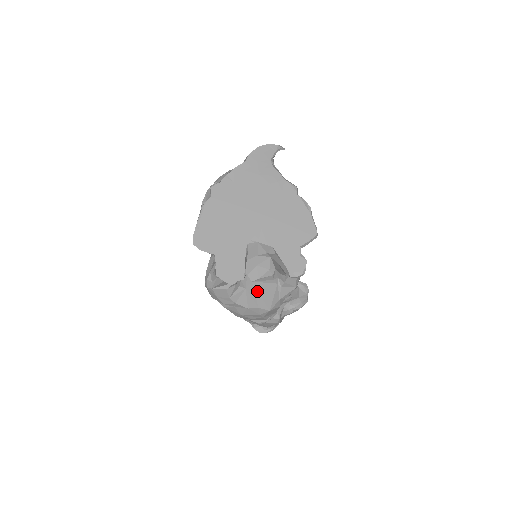
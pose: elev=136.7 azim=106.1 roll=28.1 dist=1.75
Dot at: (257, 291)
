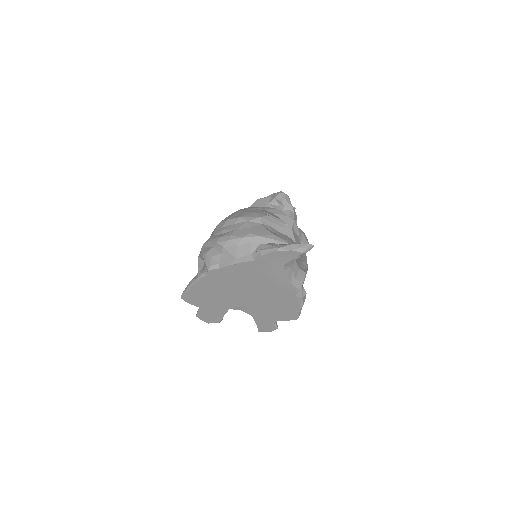
Dot at: occluded
